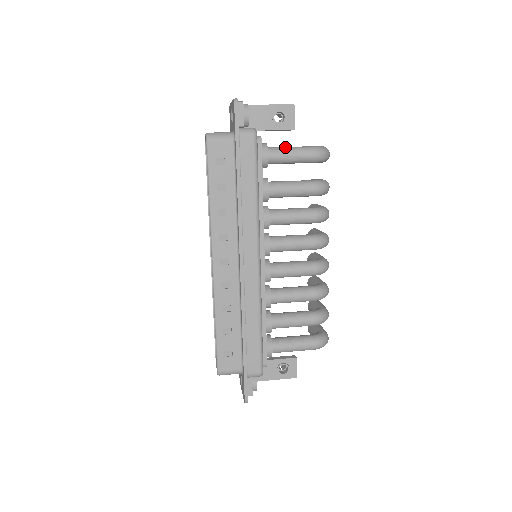
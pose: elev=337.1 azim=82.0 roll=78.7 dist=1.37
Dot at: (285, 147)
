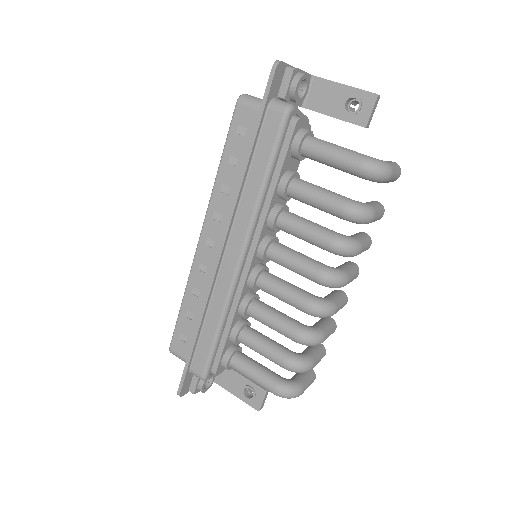
Dot at: (329, 143)
